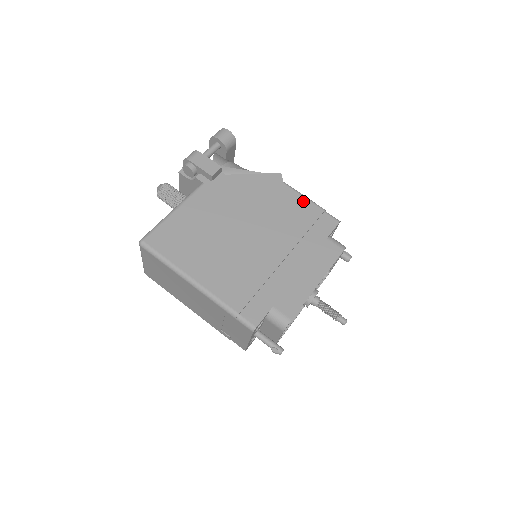
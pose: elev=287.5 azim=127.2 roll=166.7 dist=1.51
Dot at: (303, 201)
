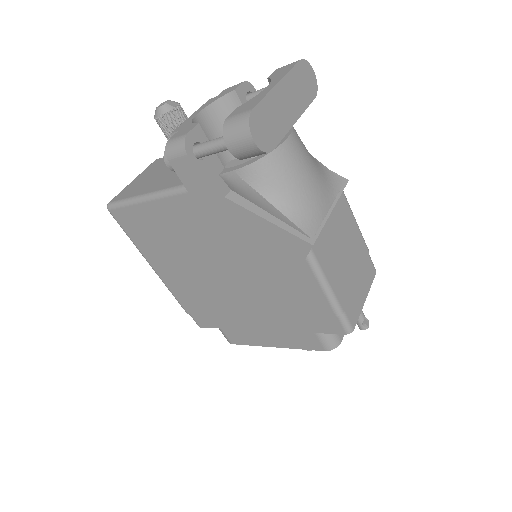
Dot at: (316, 292)
